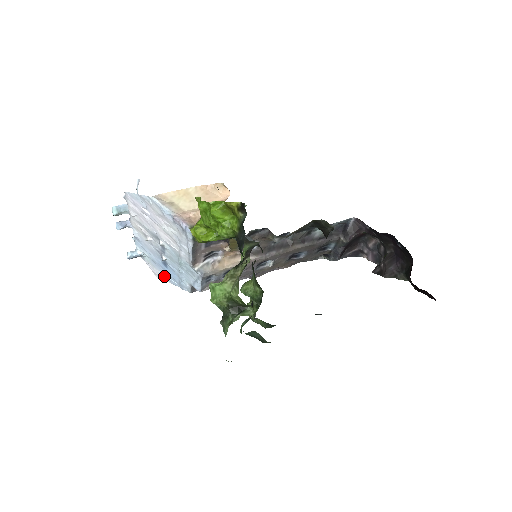
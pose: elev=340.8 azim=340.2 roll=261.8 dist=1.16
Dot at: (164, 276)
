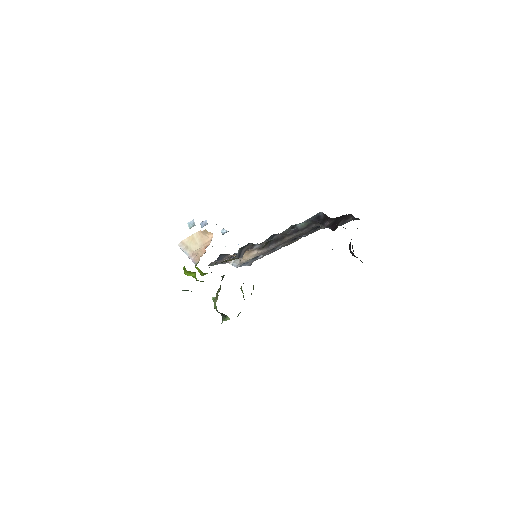
Dot at: occluded
